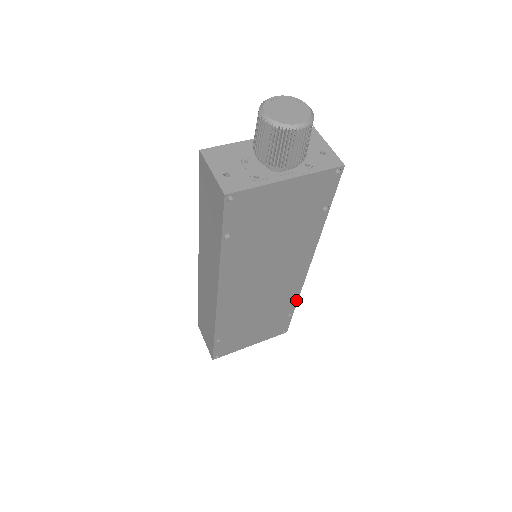
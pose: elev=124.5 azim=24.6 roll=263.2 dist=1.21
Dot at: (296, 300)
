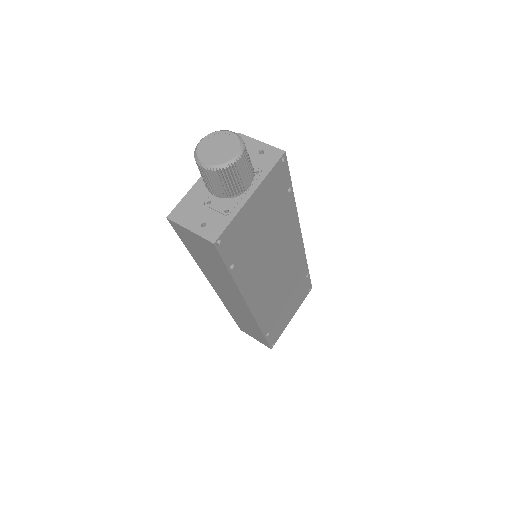
Dot at: (306, 263)
